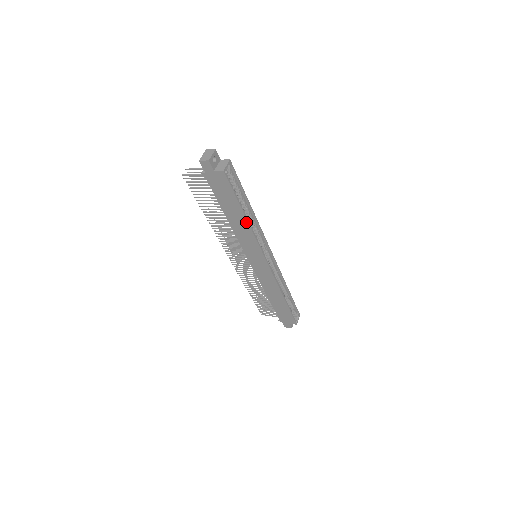
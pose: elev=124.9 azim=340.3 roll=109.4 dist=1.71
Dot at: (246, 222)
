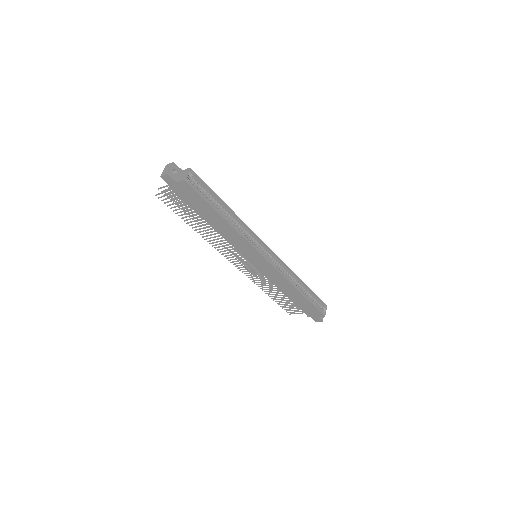
Dot at: (228, 224)
